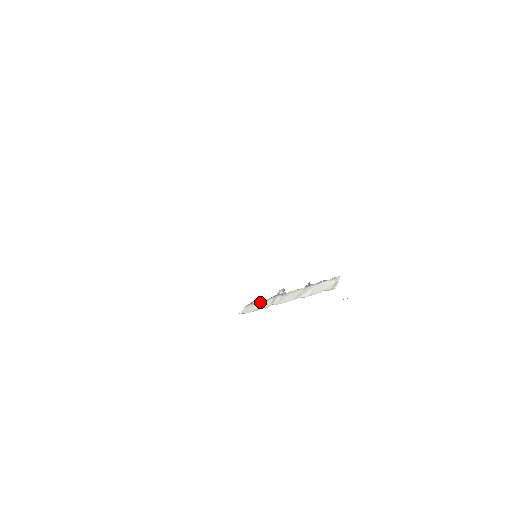
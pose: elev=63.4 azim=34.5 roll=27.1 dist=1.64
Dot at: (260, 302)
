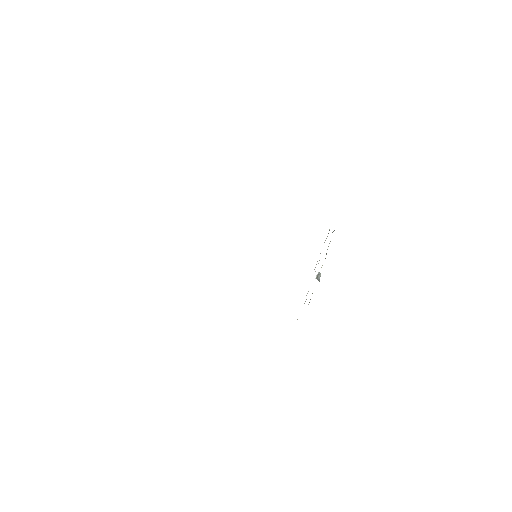
Dot at: occluded
